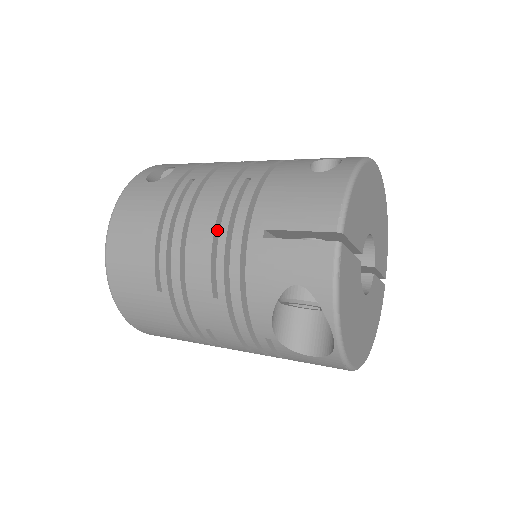
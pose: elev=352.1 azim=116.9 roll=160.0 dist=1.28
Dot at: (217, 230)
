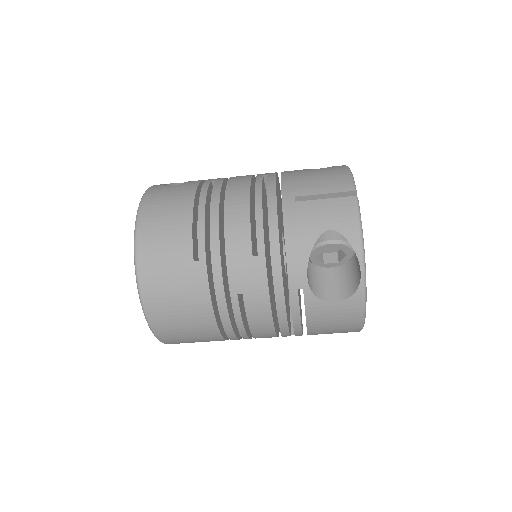
Dot at: (250, 205)
